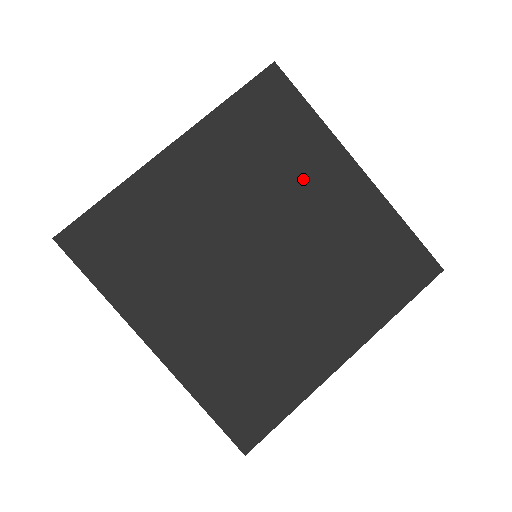
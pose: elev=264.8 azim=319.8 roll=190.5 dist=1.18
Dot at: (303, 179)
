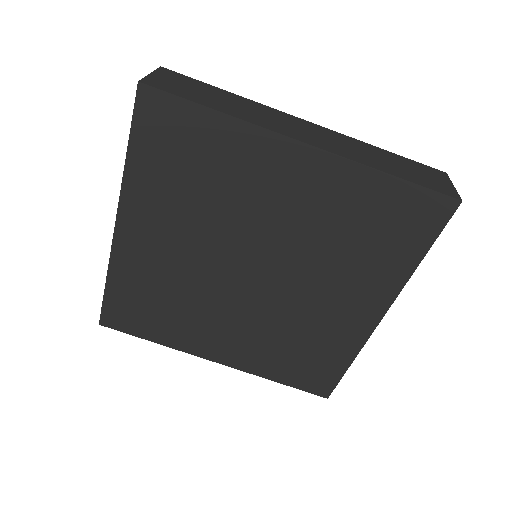
Dot at: (249, 189)
